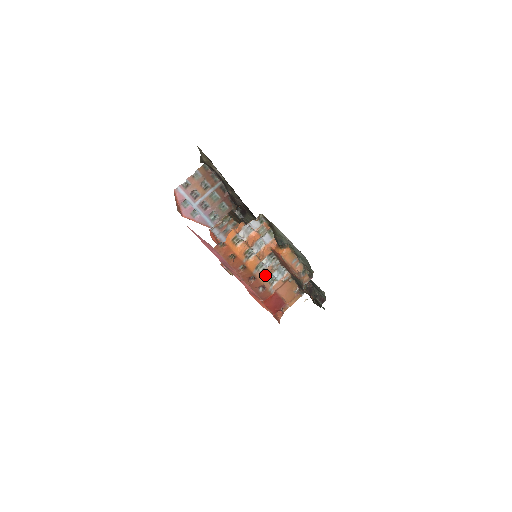
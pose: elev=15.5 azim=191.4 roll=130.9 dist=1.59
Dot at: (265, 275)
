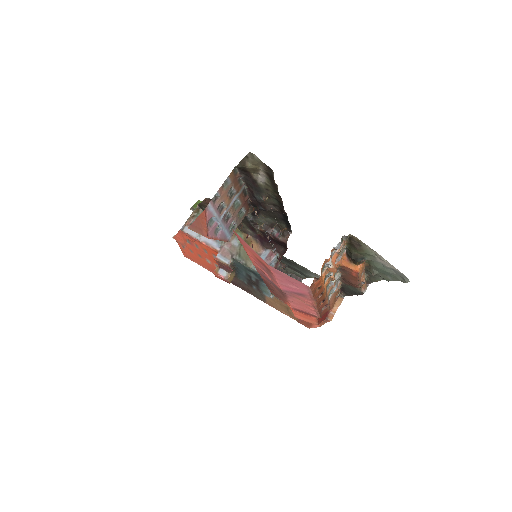
Dot at: (328, 293)
